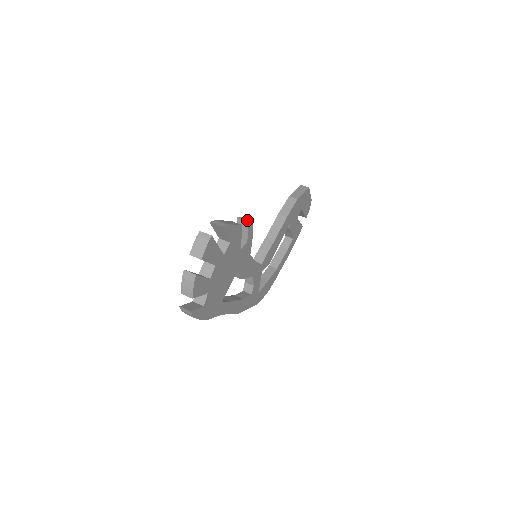
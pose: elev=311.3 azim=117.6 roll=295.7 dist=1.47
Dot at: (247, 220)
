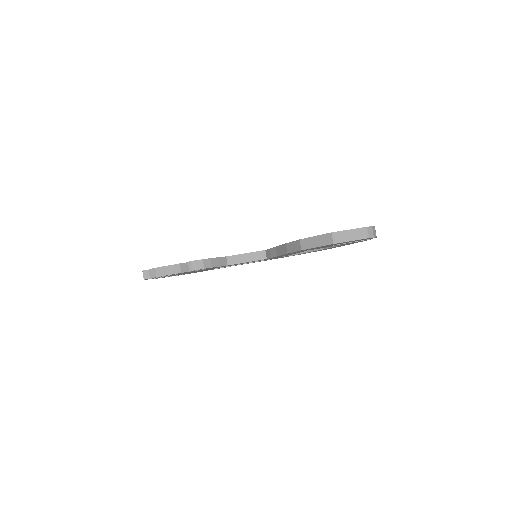
Dot at: (190, 270)
